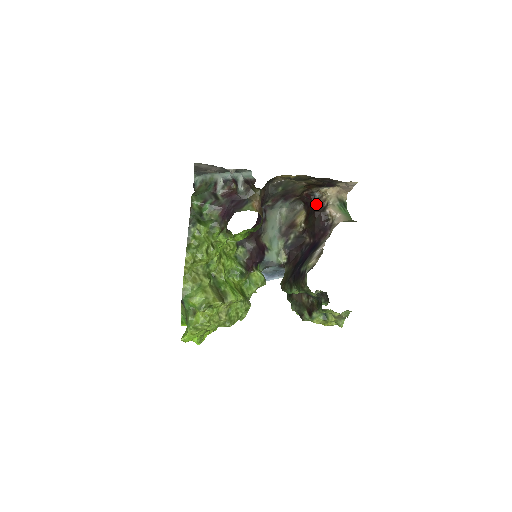
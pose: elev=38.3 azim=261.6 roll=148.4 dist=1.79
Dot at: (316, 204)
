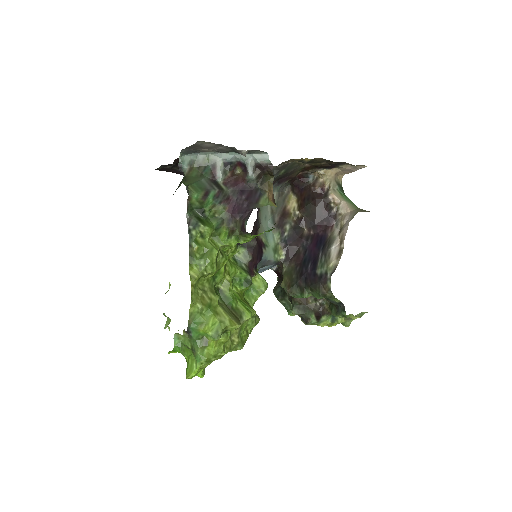
Dot at: (315, 189)
